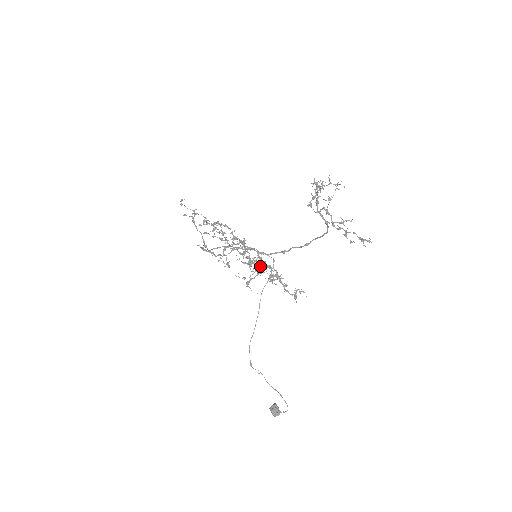
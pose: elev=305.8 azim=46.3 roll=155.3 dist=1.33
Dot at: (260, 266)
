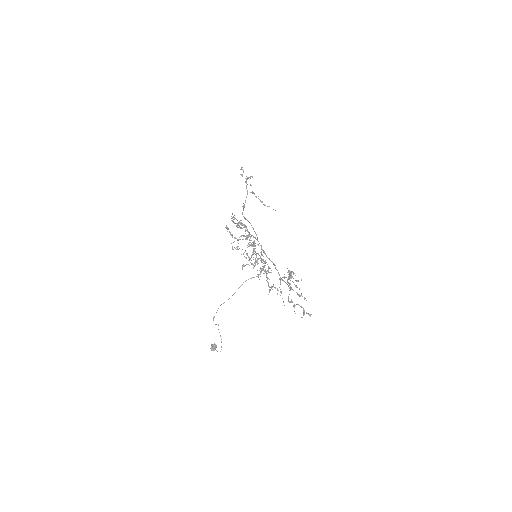
Dot at: (257, 262)
